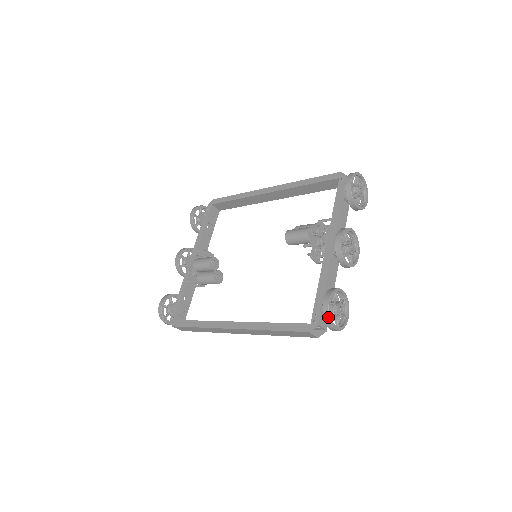
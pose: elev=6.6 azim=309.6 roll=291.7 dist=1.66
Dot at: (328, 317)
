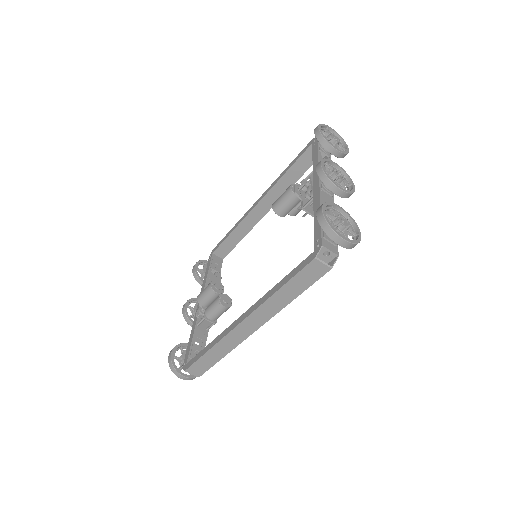
Dot at: (327, 224)
